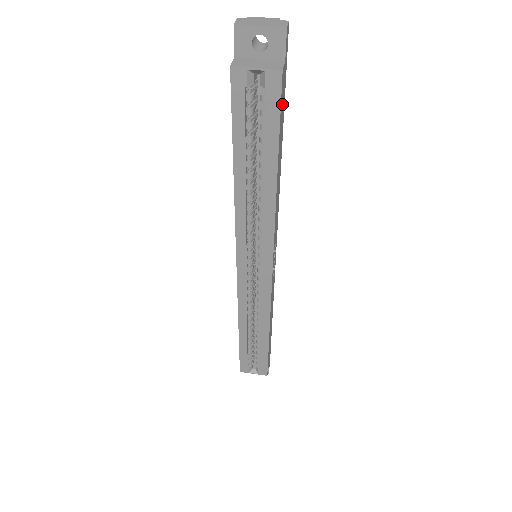
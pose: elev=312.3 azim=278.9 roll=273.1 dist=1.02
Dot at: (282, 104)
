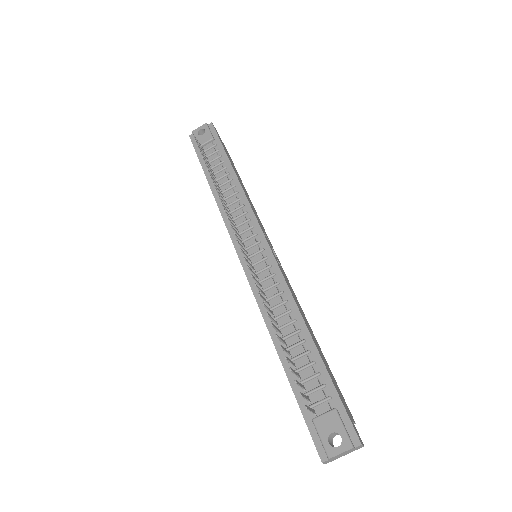
Dot at: (338, 390)
